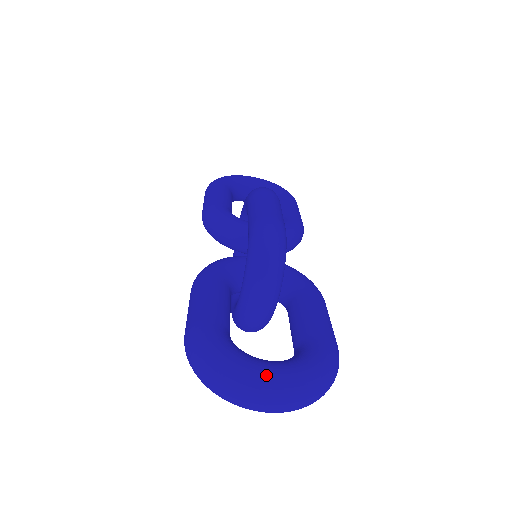
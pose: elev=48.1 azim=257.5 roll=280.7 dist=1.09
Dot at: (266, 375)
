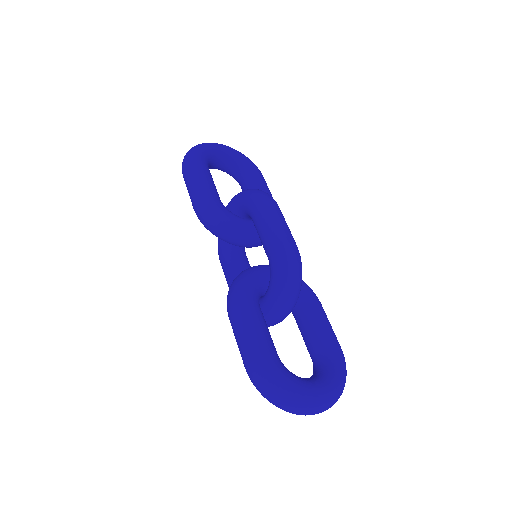
Dot at: (319, 396)
